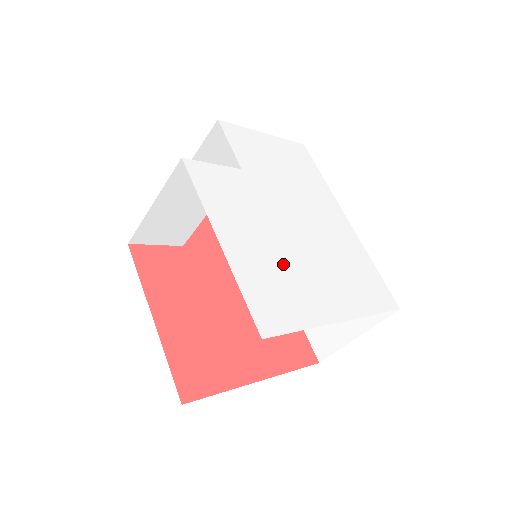
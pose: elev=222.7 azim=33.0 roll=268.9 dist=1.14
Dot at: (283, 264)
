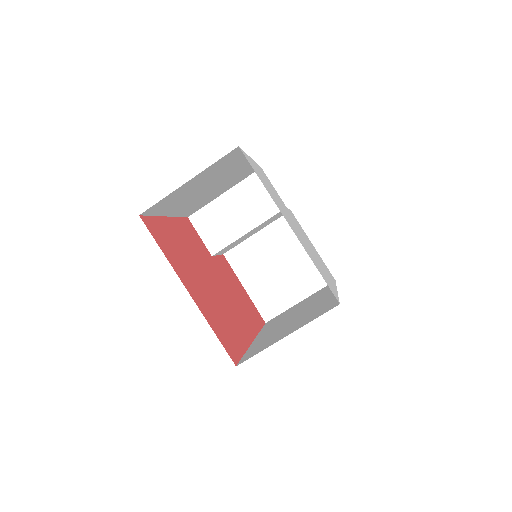
Dot at: occluded
